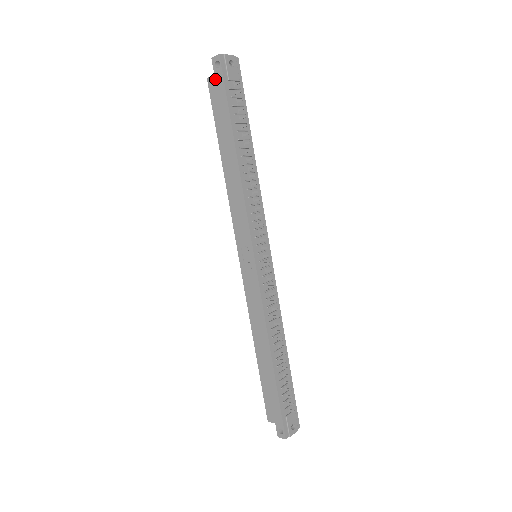
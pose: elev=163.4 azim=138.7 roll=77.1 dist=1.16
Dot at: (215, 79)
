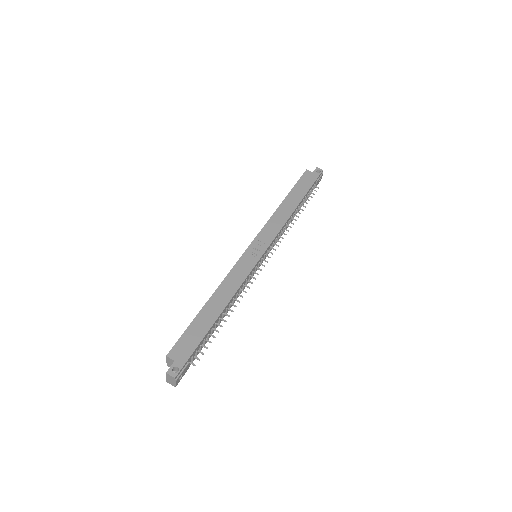
Dot at: (312, 174)
